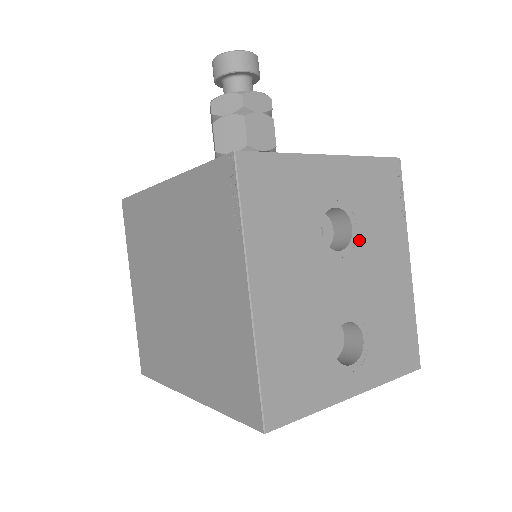
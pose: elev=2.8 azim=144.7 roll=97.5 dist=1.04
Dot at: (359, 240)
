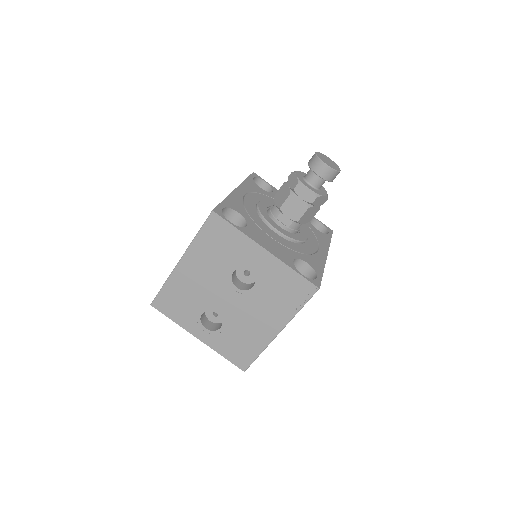
Dot at: (253, 294)
